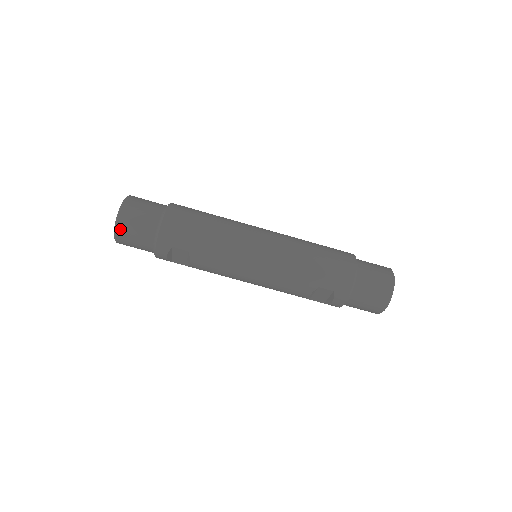
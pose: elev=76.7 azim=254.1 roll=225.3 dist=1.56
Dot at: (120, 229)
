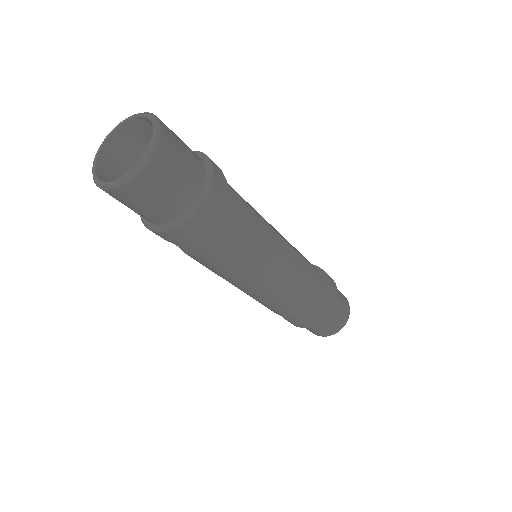
Dot at: (113, 193)
